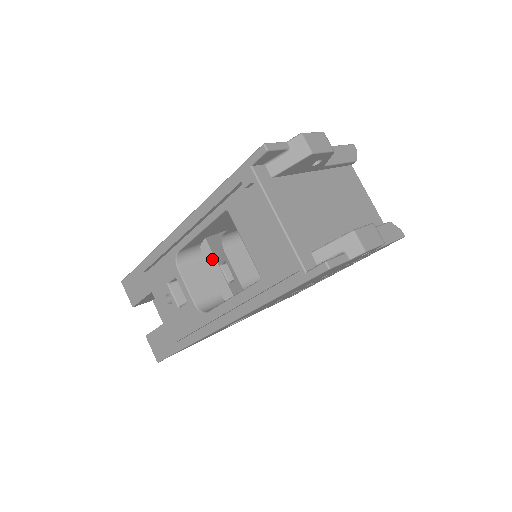
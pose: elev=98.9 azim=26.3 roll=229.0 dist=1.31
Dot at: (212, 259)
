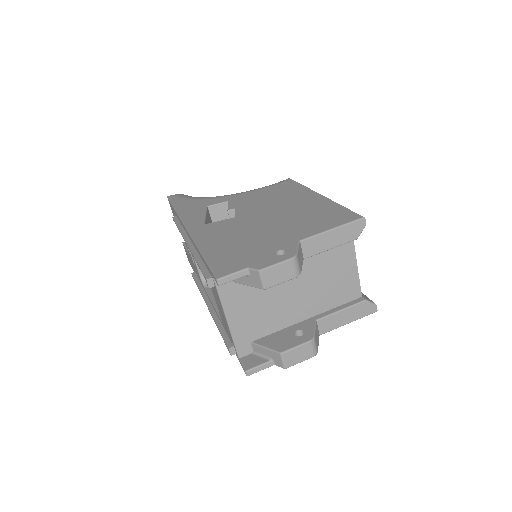
Dot at: occluded
